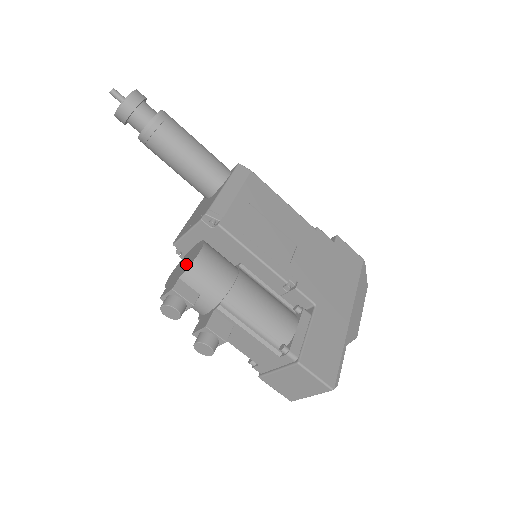
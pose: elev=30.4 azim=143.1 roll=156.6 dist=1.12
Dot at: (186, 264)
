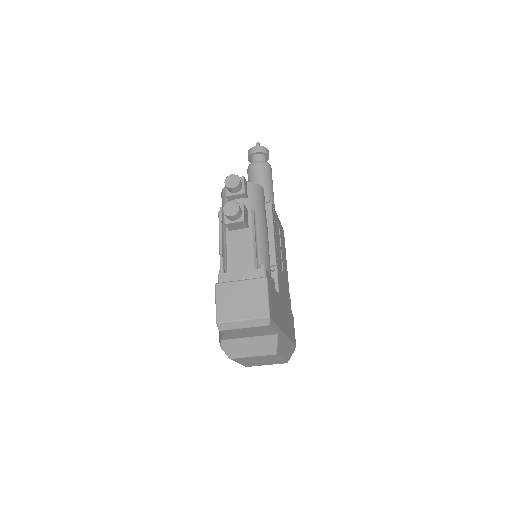
Dot at: occluded
